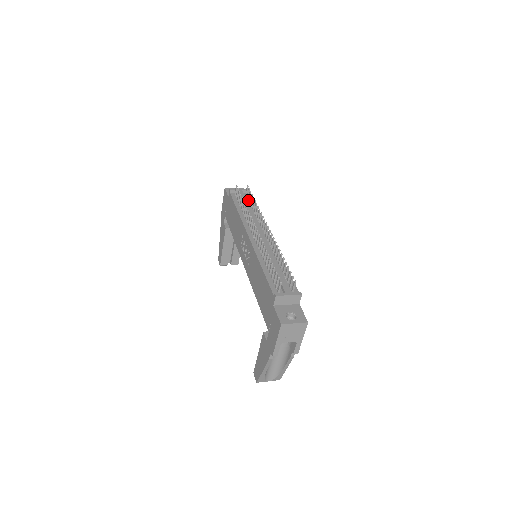
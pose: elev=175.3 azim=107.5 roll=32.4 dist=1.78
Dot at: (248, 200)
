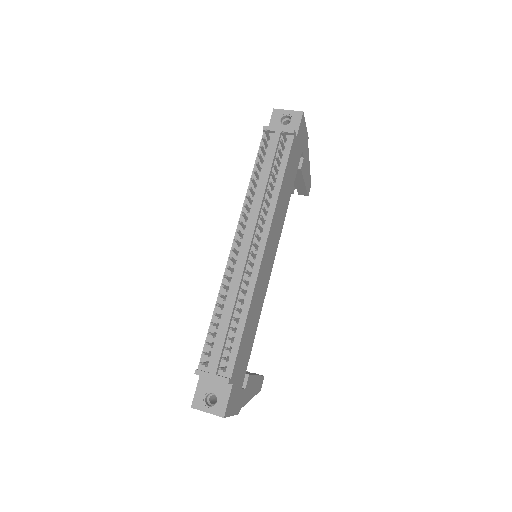
Dot at: (279, 156)
